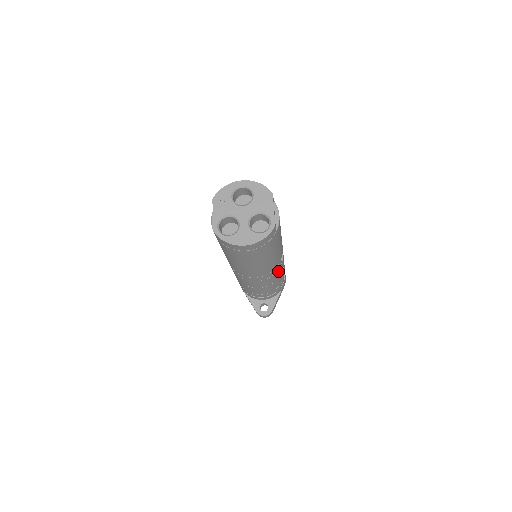
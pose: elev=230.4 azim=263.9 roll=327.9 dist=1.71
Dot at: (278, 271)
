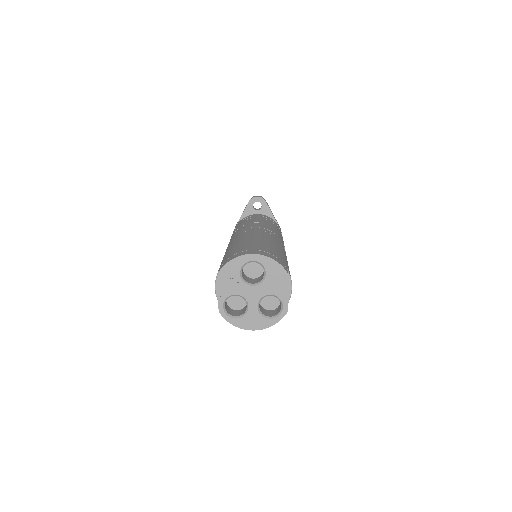
Dot at: occluded
